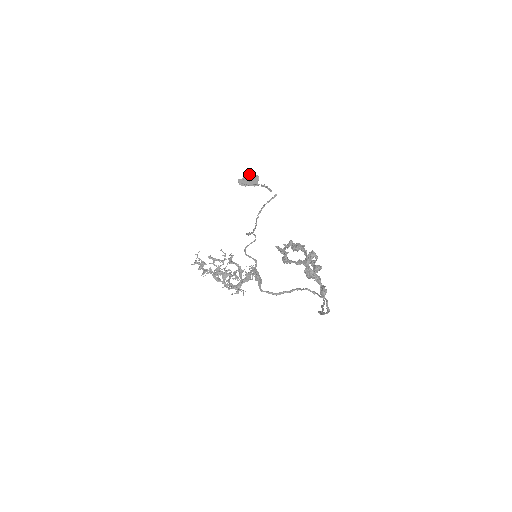
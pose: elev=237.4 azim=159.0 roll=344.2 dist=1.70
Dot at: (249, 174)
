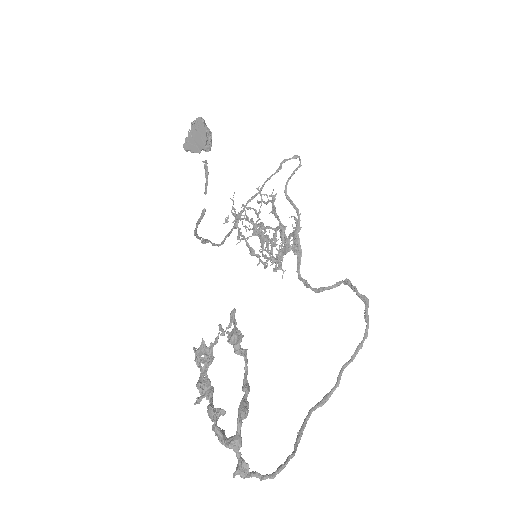
Dot at: (194, 126)
